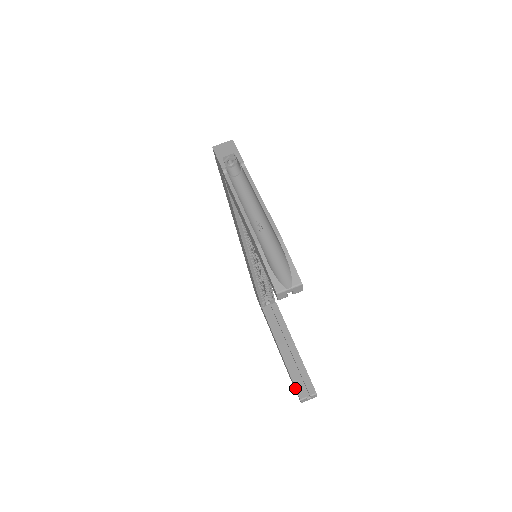
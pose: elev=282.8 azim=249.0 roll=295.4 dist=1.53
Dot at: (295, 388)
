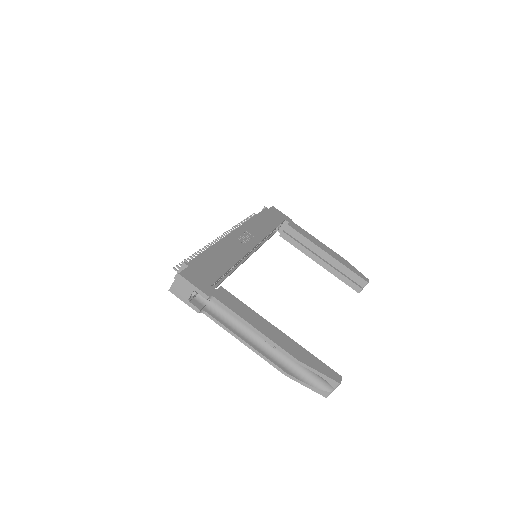
Dot at: occluded
